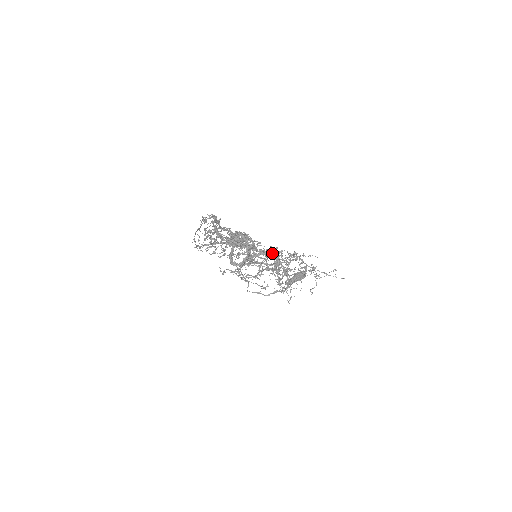
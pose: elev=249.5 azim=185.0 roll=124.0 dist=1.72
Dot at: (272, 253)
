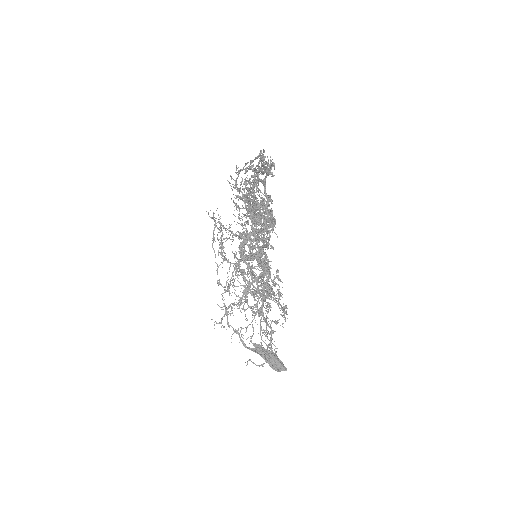
Dot at: occluded
